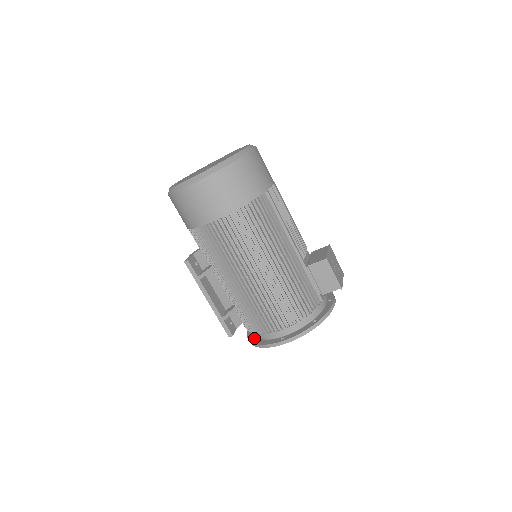
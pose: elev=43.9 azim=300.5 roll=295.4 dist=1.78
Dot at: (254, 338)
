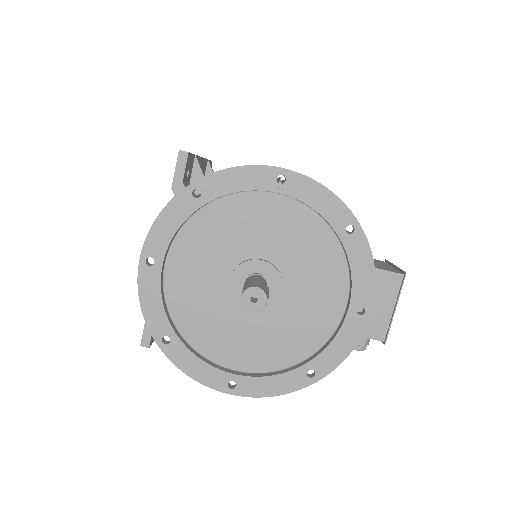
Dot at: (189, 203)
